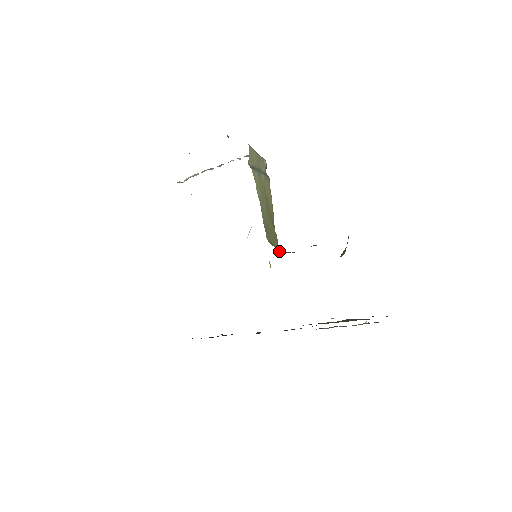
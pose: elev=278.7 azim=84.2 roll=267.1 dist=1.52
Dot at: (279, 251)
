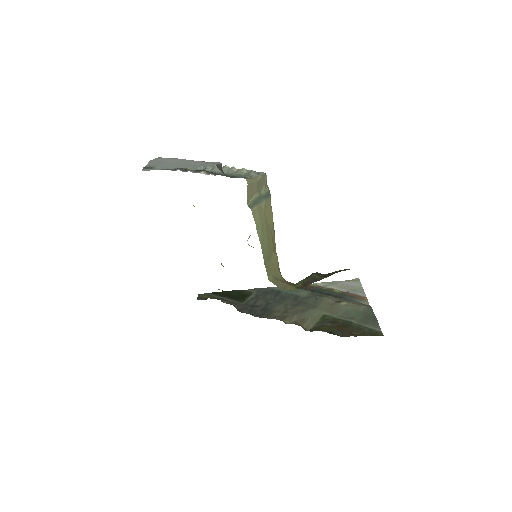
Dot at: (280, 276)
